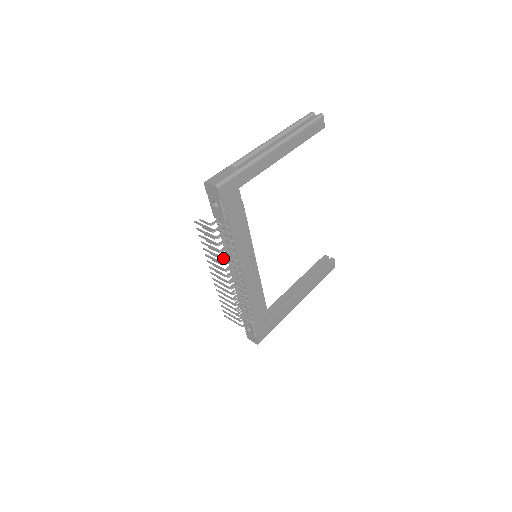
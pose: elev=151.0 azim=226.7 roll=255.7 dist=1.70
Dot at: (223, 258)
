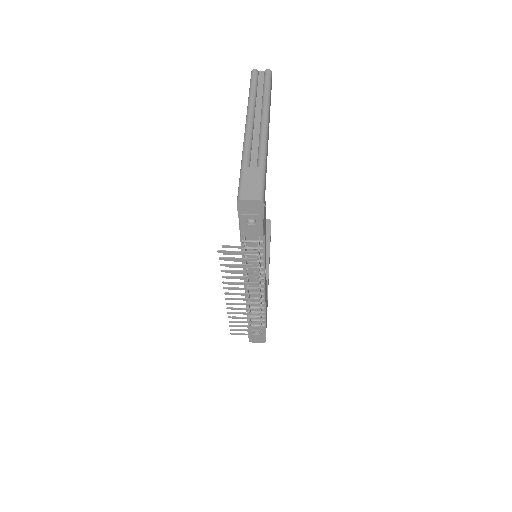
Dot at: (258, 278)
